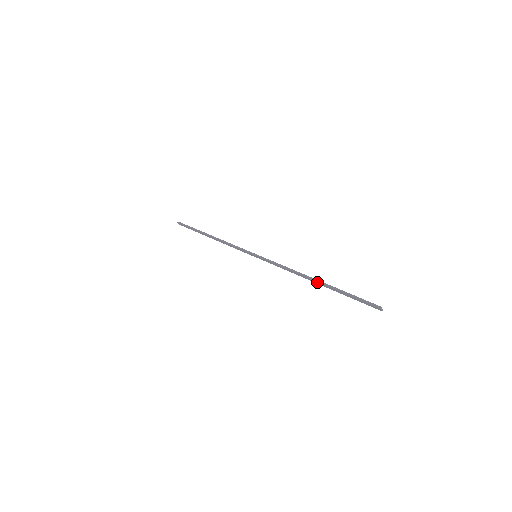
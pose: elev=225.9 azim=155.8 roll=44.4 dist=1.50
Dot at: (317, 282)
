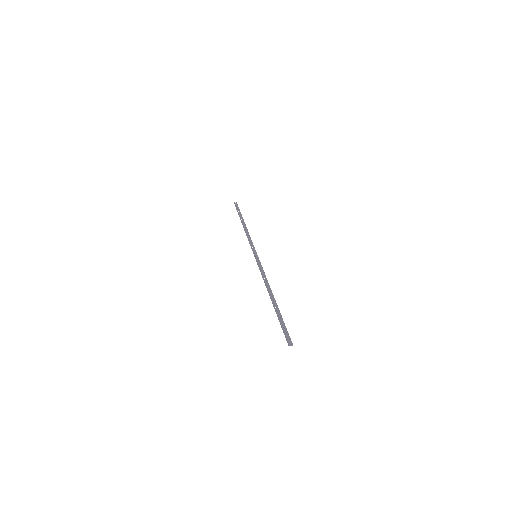
Dot at: (272, 300)
